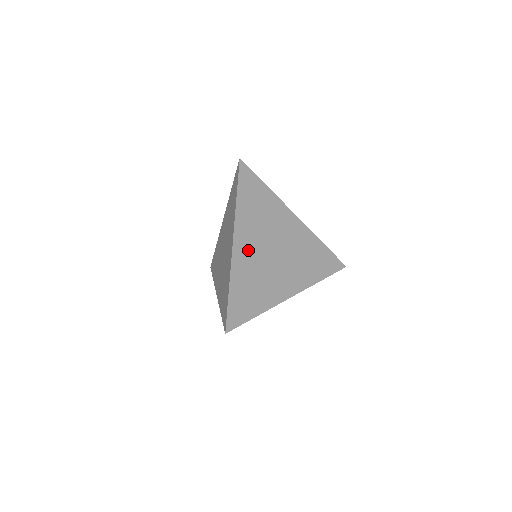
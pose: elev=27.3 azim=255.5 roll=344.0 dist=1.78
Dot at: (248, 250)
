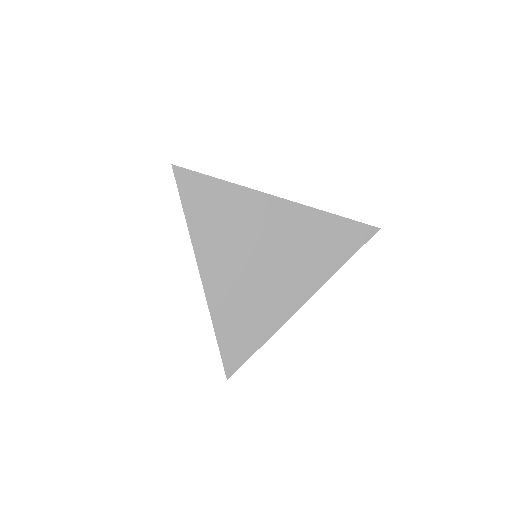
Dot at: (224, 275)
